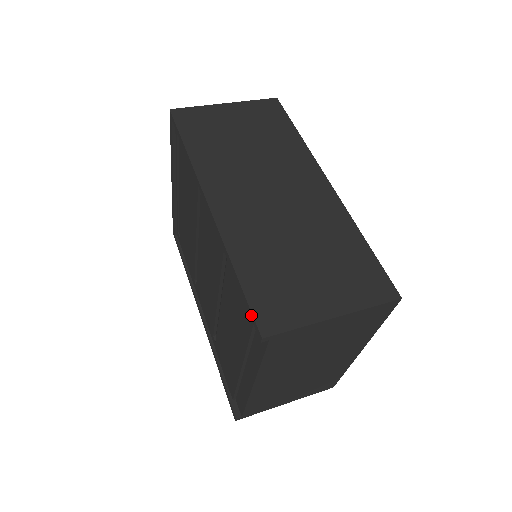
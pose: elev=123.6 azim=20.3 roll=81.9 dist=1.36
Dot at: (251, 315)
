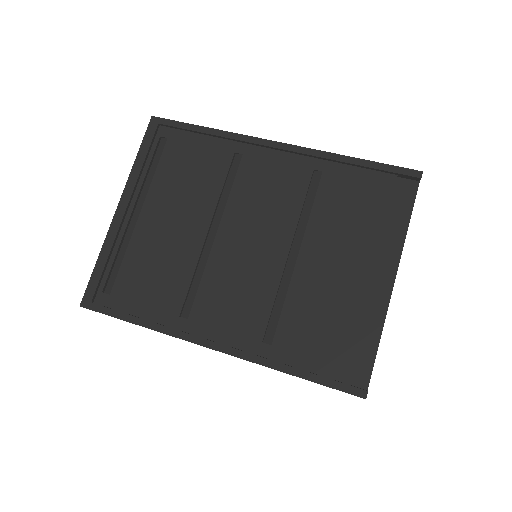
Dot at: (398, 169)
